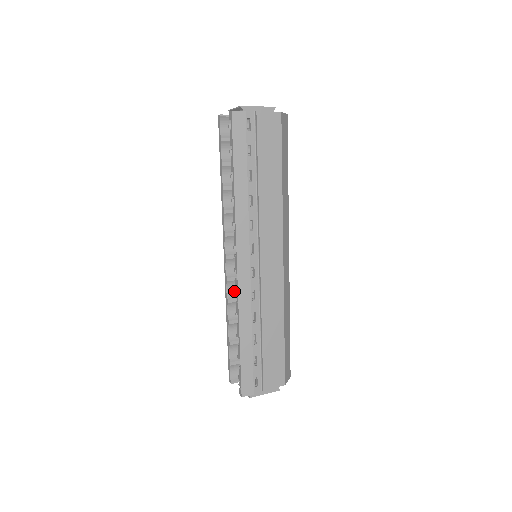
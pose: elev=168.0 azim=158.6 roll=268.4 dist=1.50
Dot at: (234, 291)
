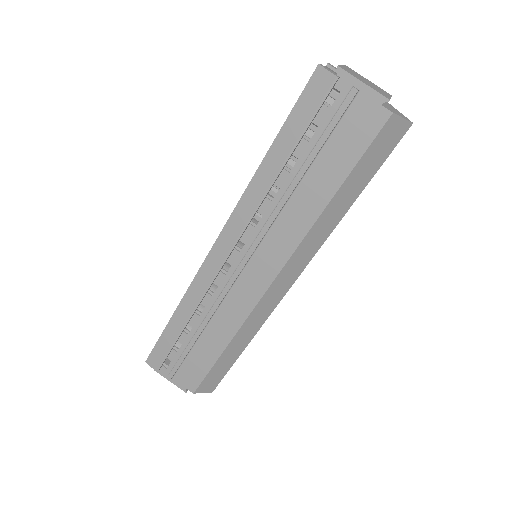
Dot at: occluded
